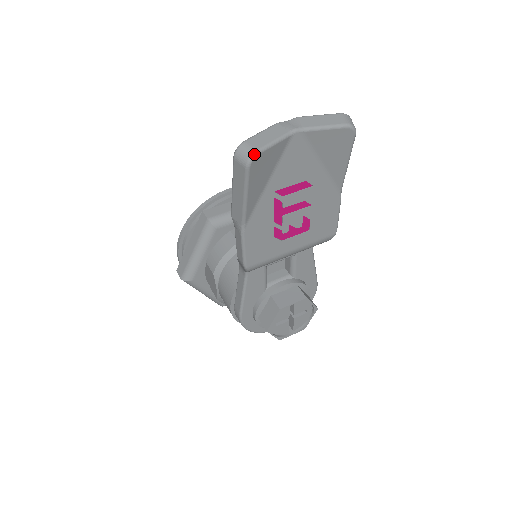
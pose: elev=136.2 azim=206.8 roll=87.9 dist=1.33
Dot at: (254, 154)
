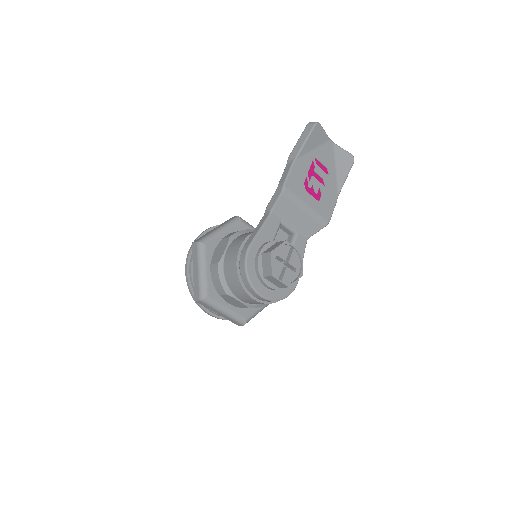
Dot at: (319, 123)
